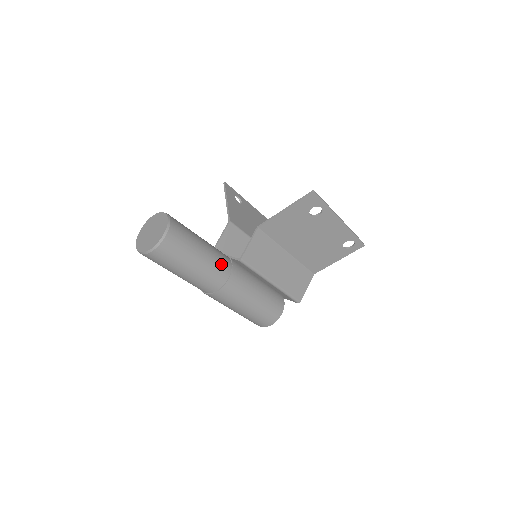
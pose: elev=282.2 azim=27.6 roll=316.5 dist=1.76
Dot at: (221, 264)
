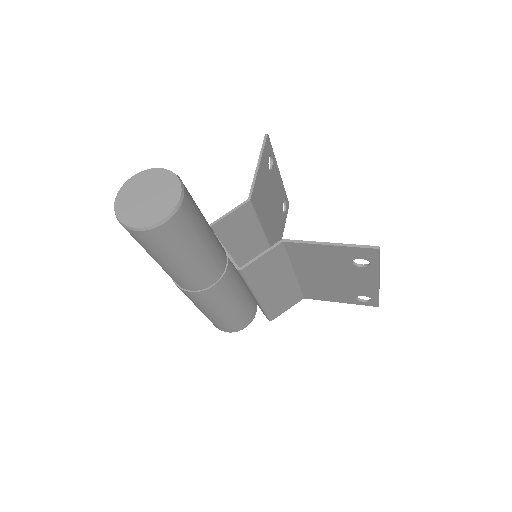
Dot at: (214, 267)
